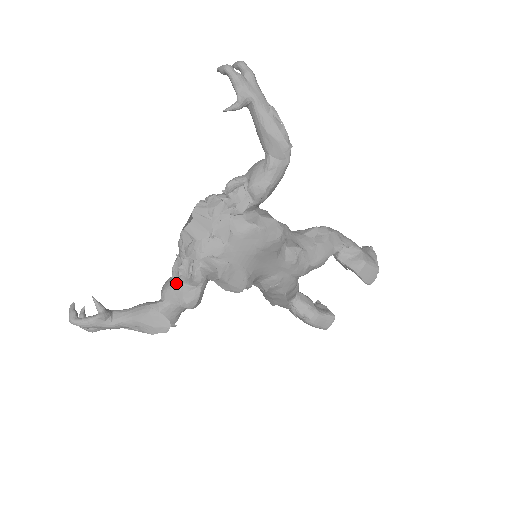
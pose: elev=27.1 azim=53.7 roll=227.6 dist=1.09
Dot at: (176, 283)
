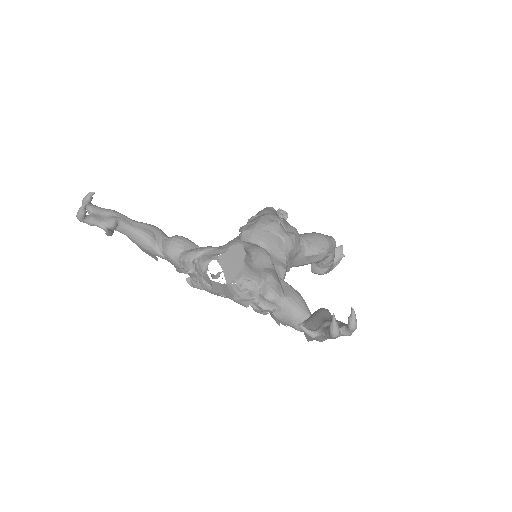
Dot at: (180, 264)
